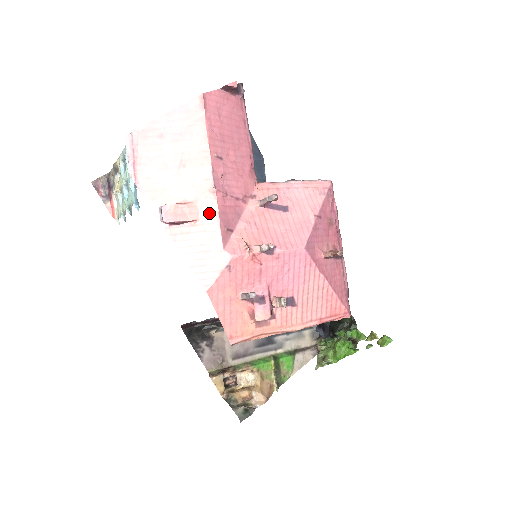
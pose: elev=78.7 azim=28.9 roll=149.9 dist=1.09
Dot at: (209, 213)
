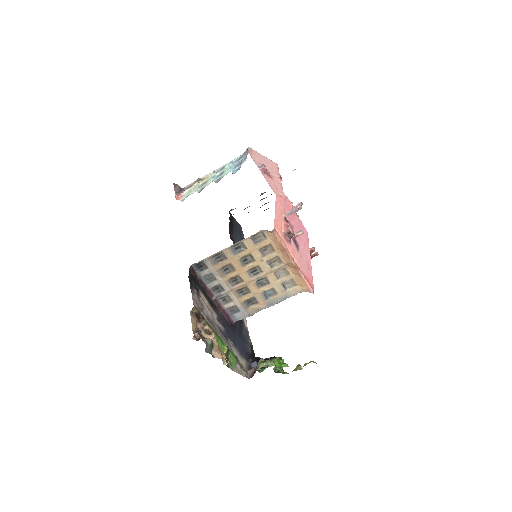
Dot at: (278, 183)
